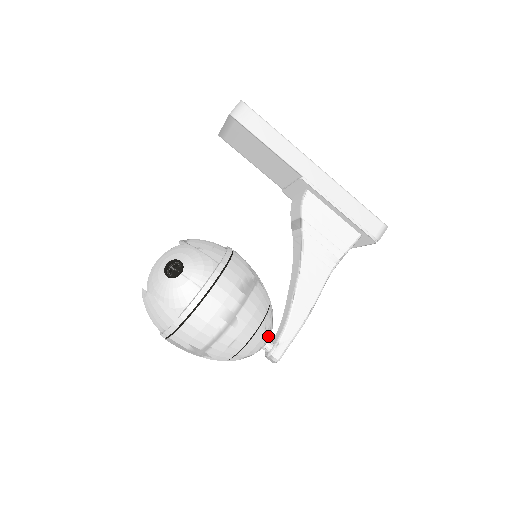
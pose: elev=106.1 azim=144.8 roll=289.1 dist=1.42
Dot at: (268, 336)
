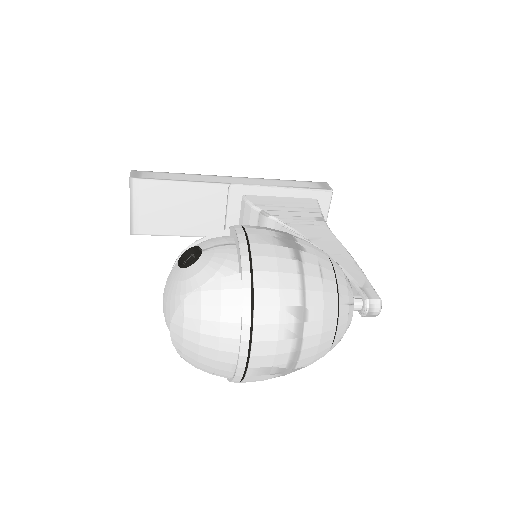
Dot at: occluded
